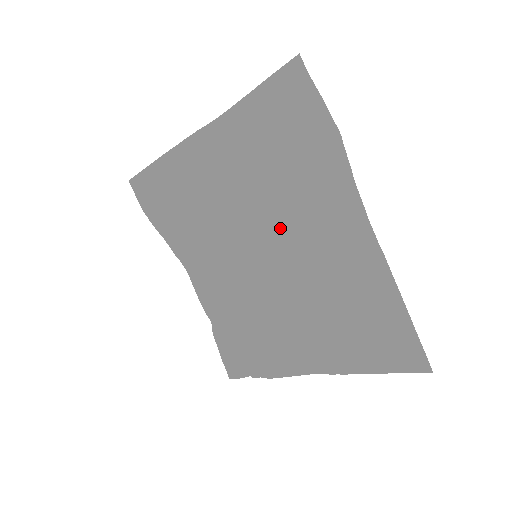
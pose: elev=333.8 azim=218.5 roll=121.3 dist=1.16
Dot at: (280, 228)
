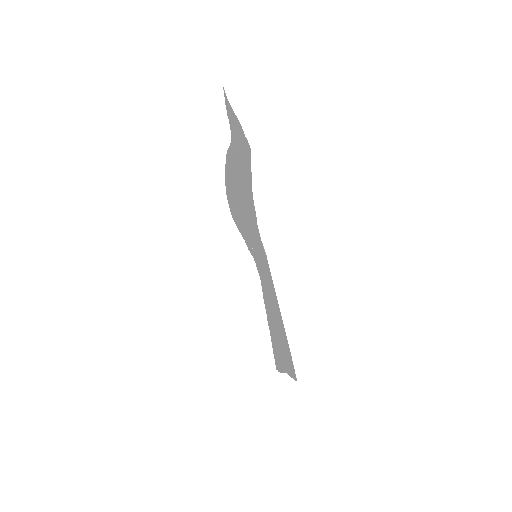
Dot at: occluded
